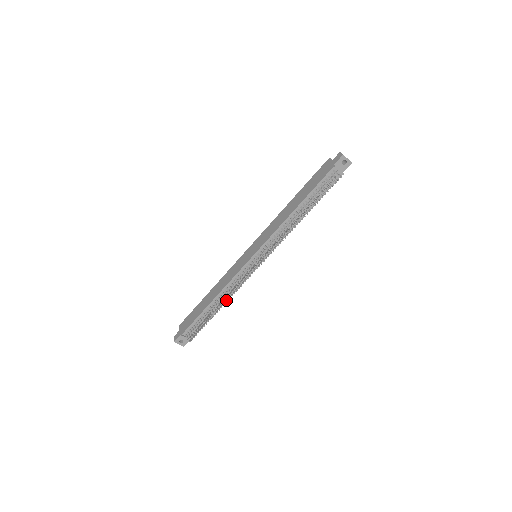
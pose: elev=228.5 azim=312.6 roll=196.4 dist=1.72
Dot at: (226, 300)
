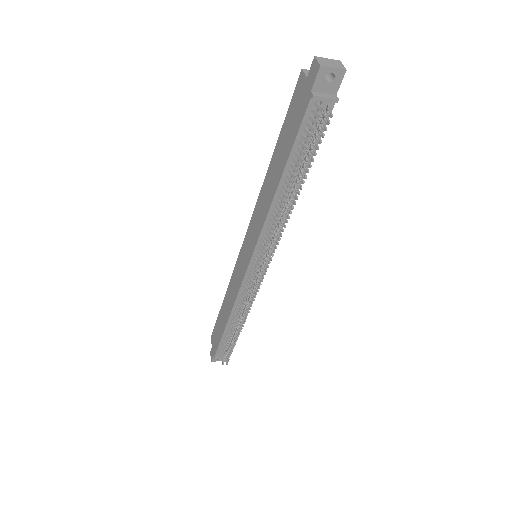
Dot at: occluded
